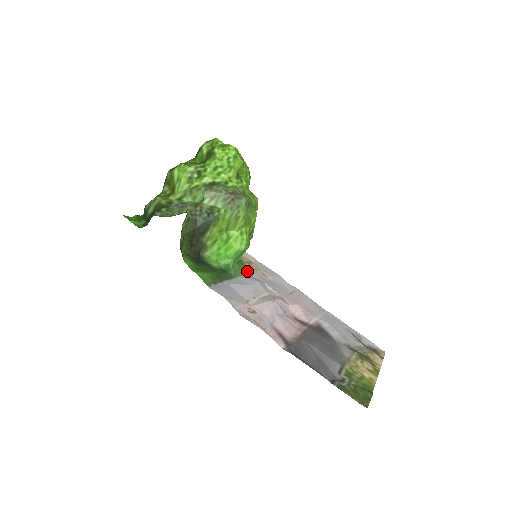
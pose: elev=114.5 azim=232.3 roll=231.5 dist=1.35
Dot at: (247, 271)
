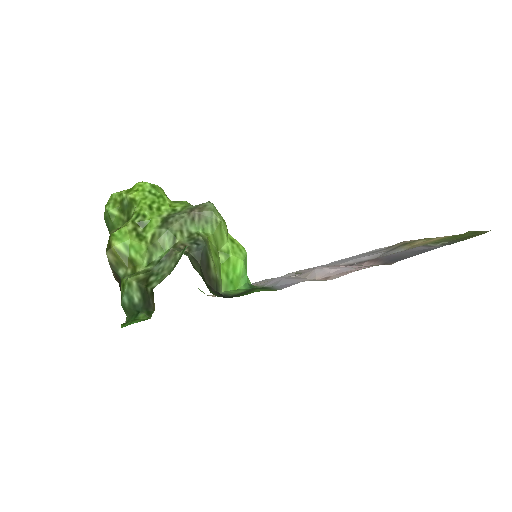
Dot at: occluded
